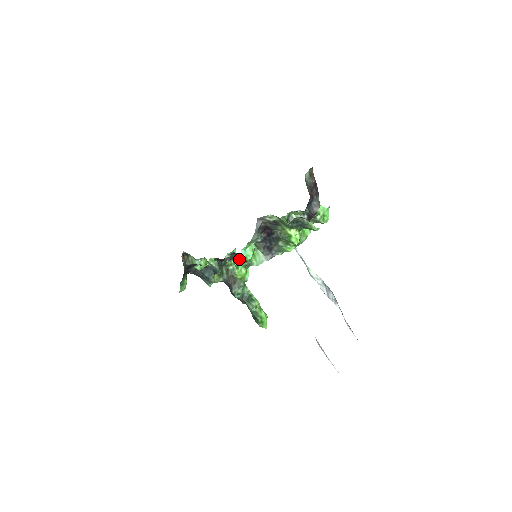
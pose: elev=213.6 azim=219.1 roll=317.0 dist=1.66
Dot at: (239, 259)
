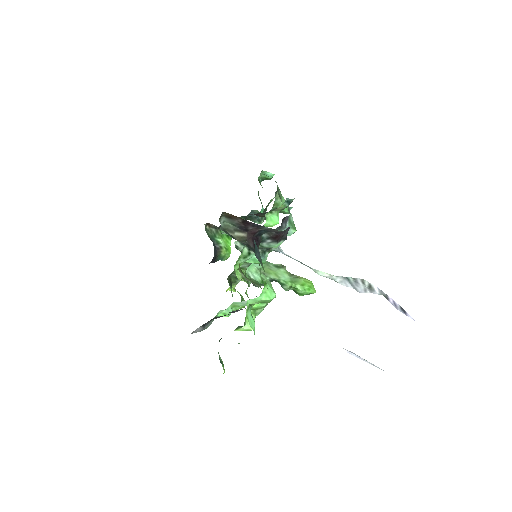
Dot at: occluded
